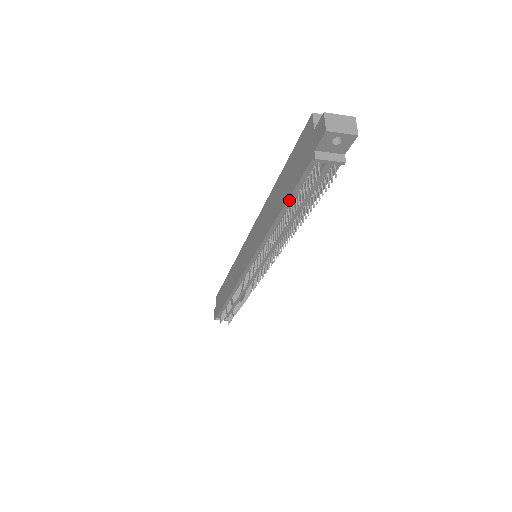
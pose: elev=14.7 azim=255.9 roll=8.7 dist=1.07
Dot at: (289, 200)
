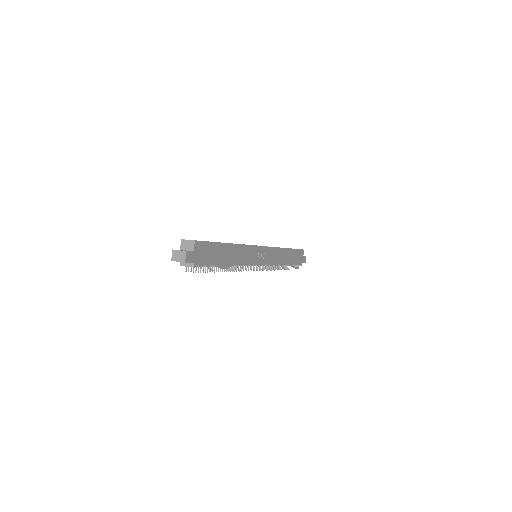
Dot at: occluded
